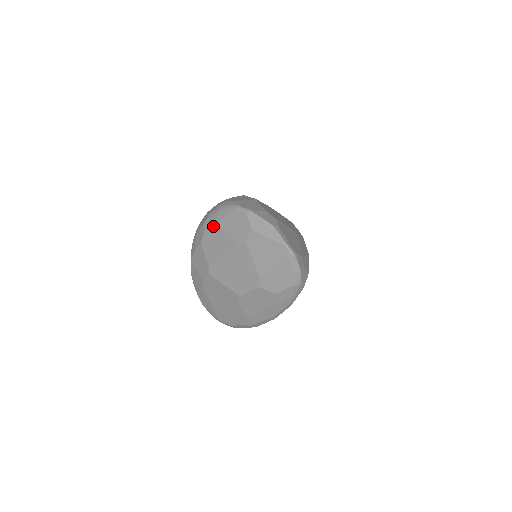
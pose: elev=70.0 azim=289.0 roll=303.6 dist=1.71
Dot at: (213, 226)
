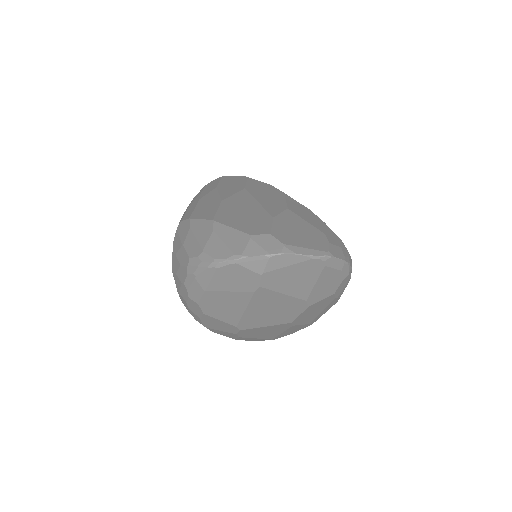
Dot at: (204, 295)
